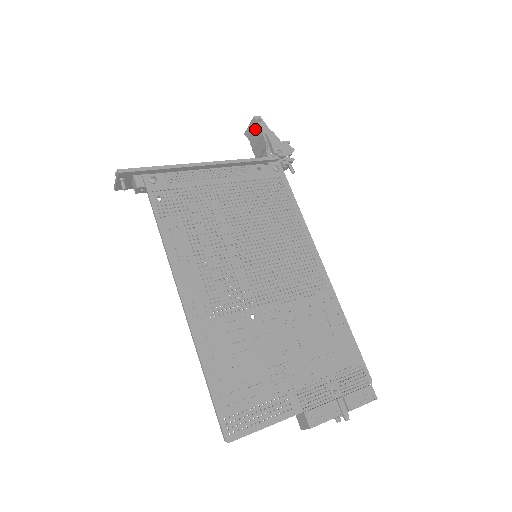
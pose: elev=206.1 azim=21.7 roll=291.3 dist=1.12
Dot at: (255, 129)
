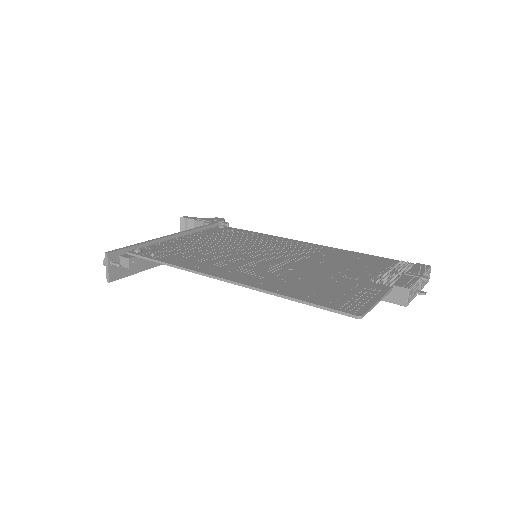
Dot at: (187, 225)
